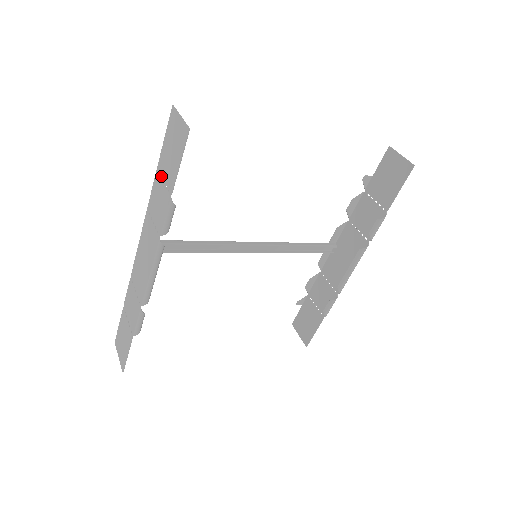
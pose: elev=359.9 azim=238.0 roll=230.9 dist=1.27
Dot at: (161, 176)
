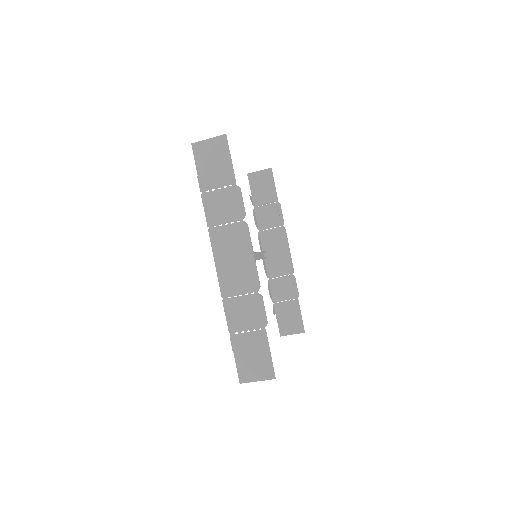
Dot at: occluded
